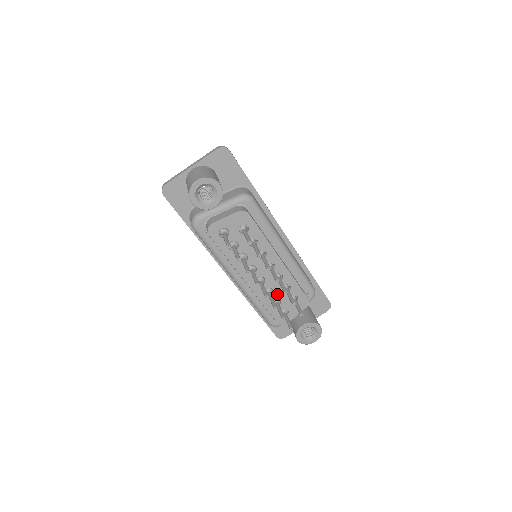
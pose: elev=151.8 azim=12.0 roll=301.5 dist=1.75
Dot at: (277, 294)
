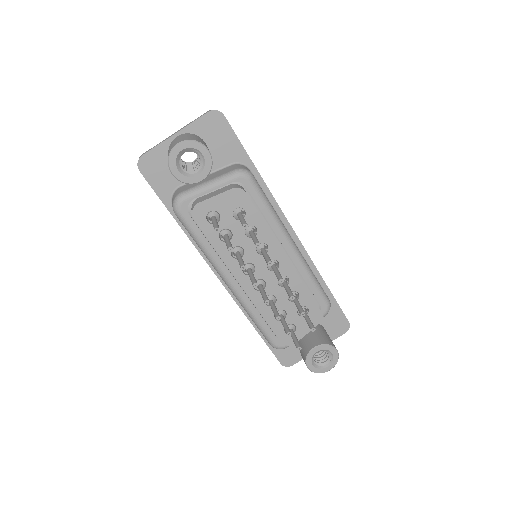
Dot at: (281, 304)
